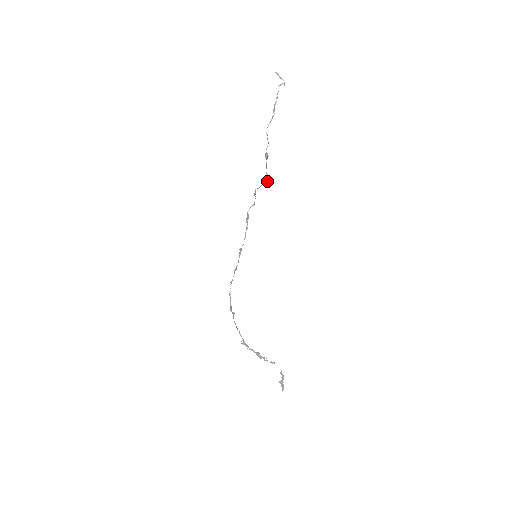
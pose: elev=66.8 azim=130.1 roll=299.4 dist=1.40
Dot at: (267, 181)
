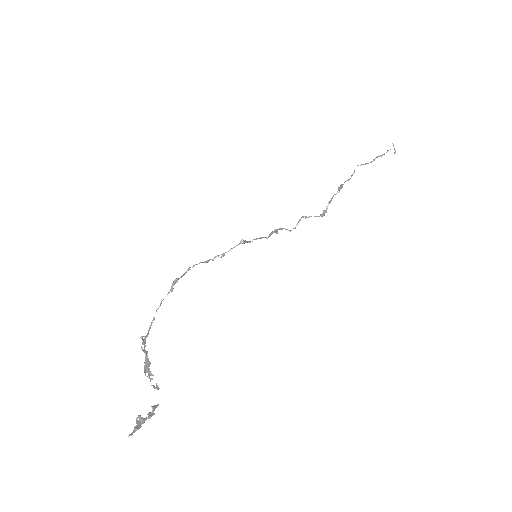
Dot at: (321, 215)
